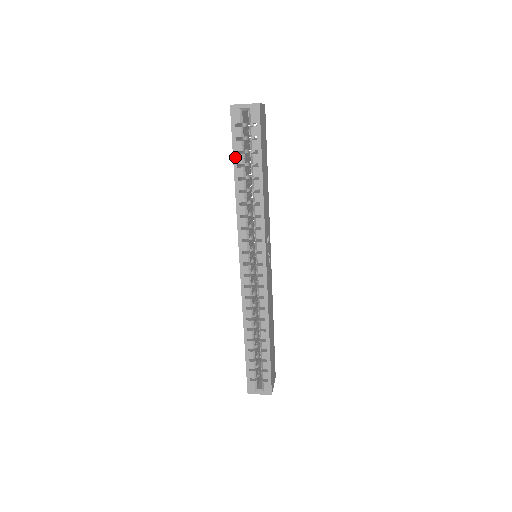
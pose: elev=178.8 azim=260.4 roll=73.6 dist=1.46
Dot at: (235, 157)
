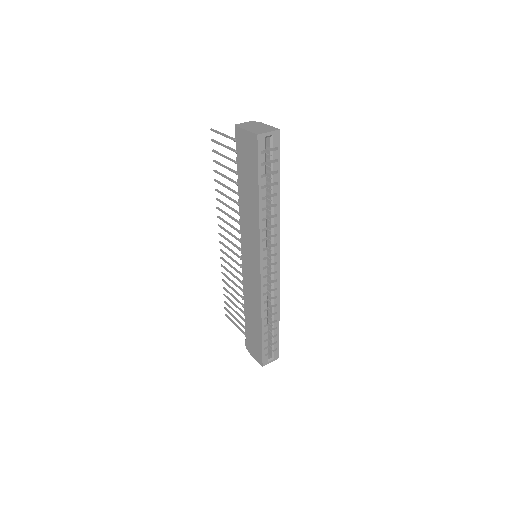
Dot at: (260, 181)
